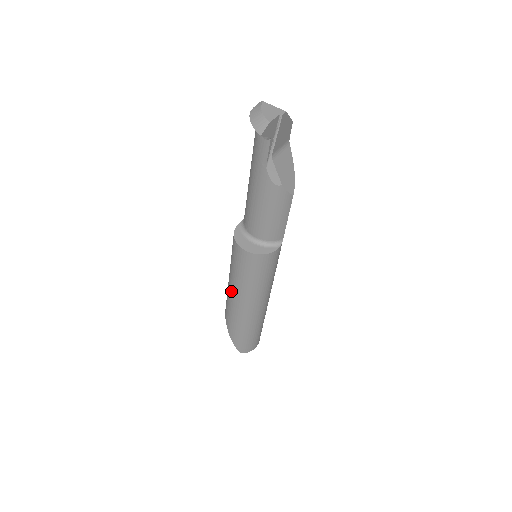
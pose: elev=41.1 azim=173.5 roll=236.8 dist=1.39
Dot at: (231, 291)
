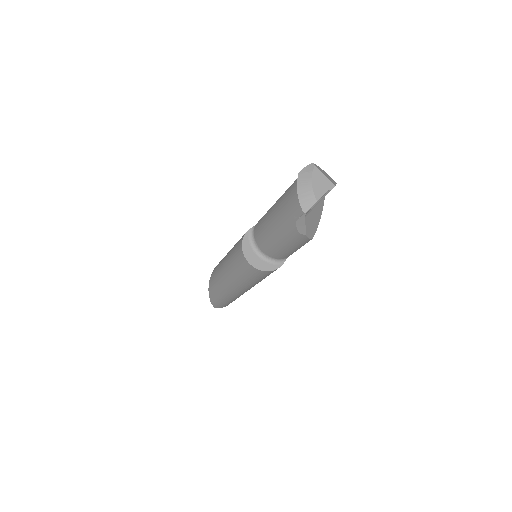
Dot at: (223, 275)
